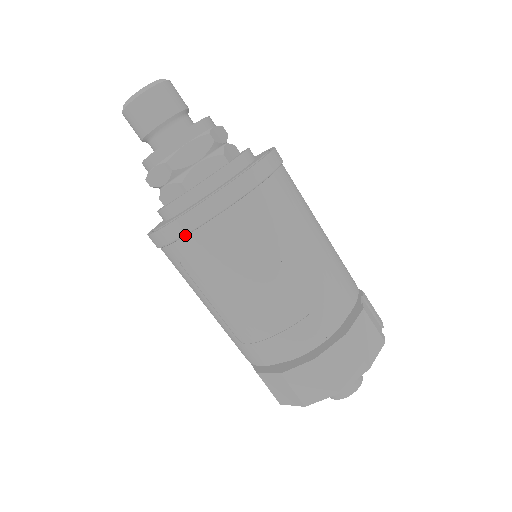
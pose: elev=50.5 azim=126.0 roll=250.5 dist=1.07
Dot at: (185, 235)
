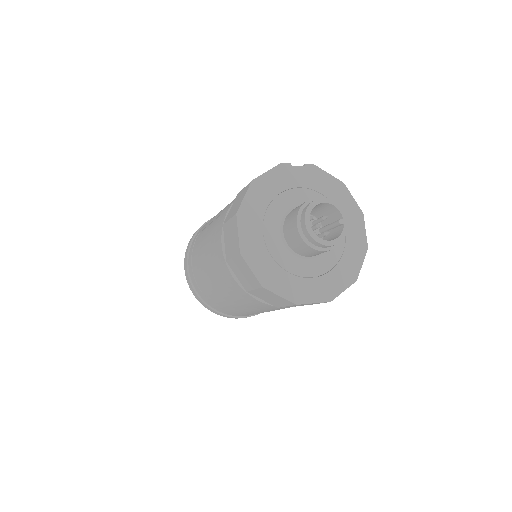
Dot at: (189, 276)
